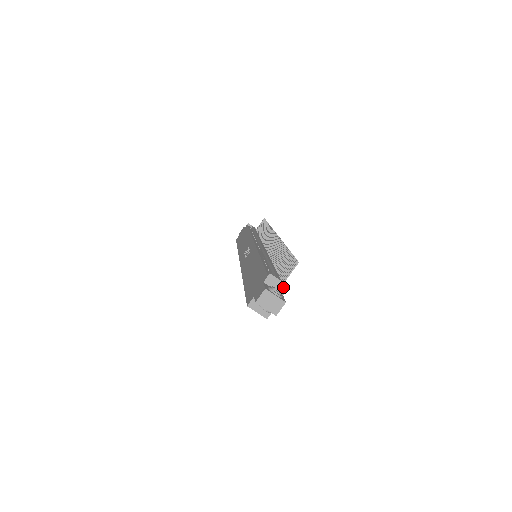
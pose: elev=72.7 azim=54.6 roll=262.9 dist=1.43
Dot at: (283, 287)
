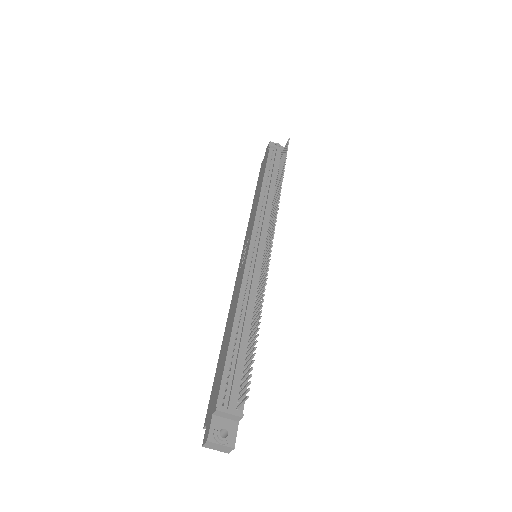
Dot at: (236, 418)
